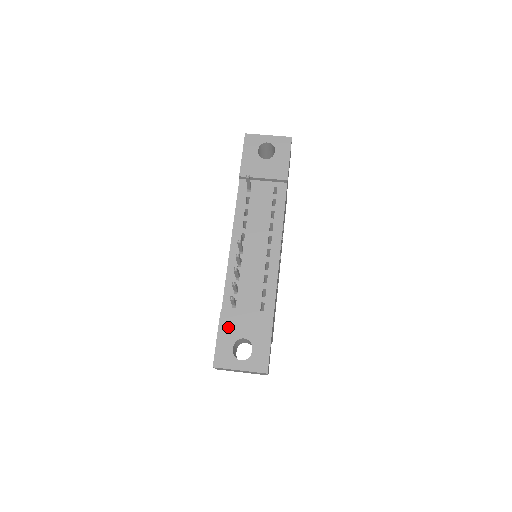
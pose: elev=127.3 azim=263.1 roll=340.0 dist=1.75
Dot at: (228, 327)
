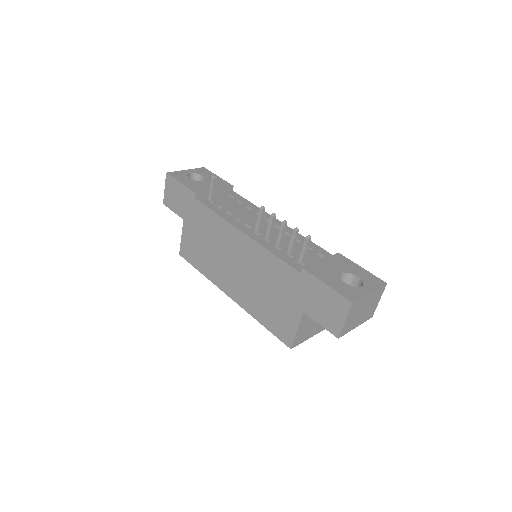
Dot at: (322, 273)
